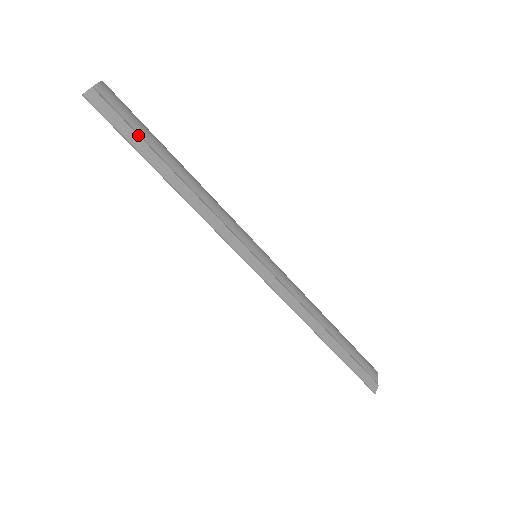
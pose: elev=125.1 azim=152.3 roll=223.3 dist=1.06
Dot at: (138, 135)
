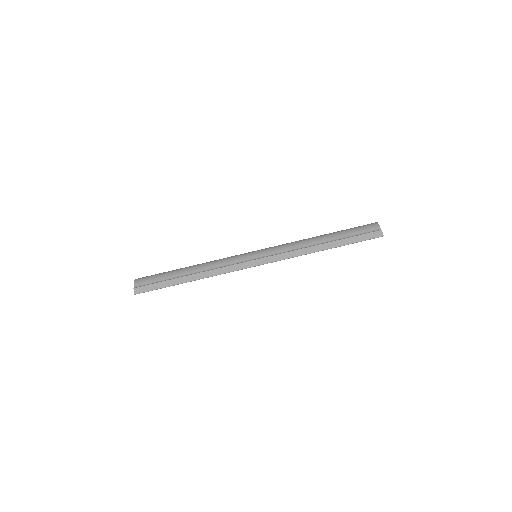
Dot at: (162, 282)
